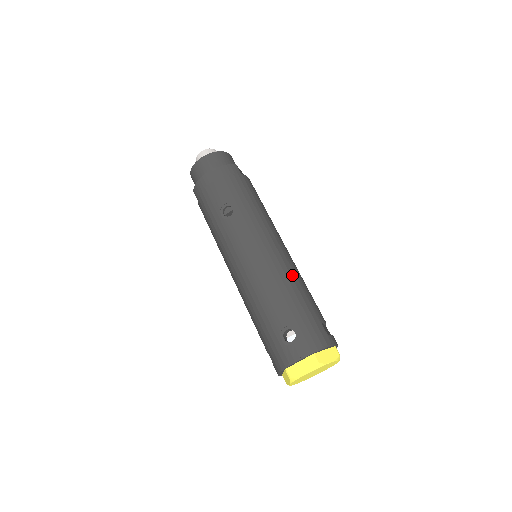
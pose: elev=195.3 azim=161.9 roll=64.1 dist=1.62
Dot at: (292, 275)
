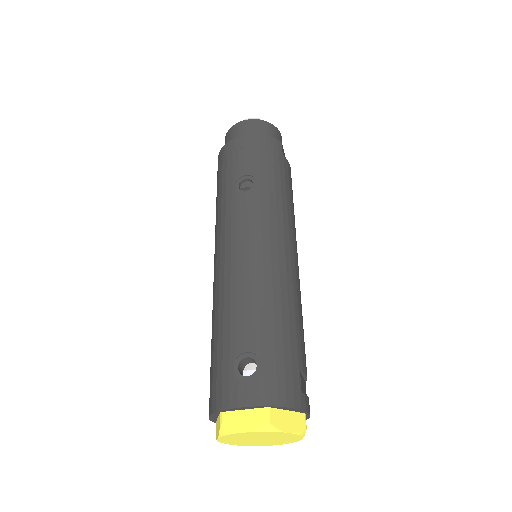
Dot at: (289, 292)
